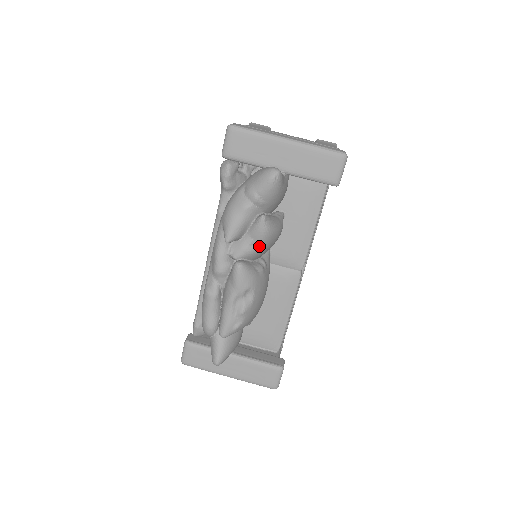
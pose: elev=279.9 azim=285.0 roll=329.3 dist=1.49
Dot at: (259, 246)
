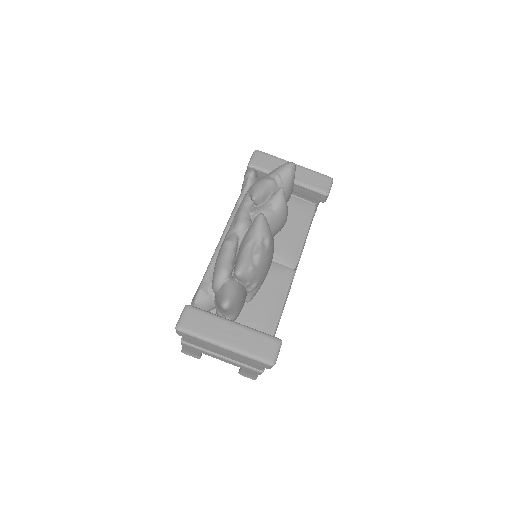
Dot at: (275, 211)
